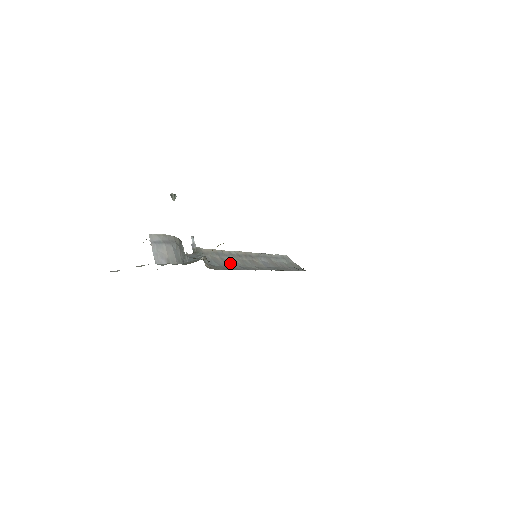
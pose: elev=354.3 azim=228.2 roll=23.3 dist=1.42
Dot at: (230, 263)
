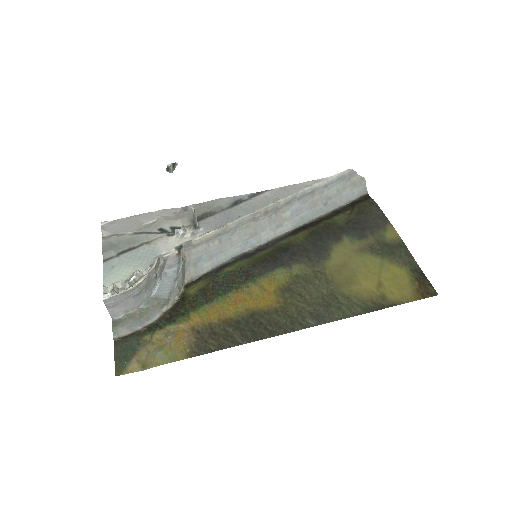
Dot at: (231, 242)
